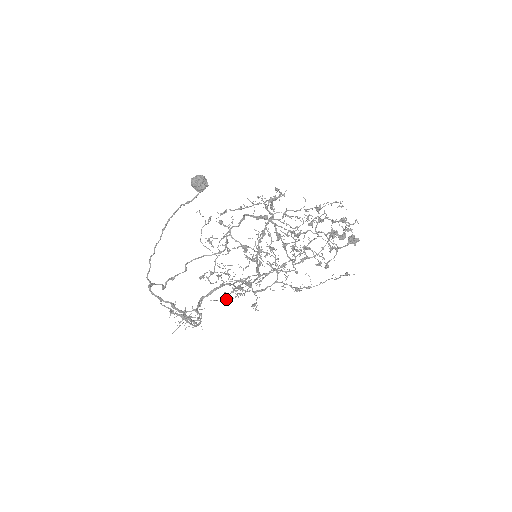
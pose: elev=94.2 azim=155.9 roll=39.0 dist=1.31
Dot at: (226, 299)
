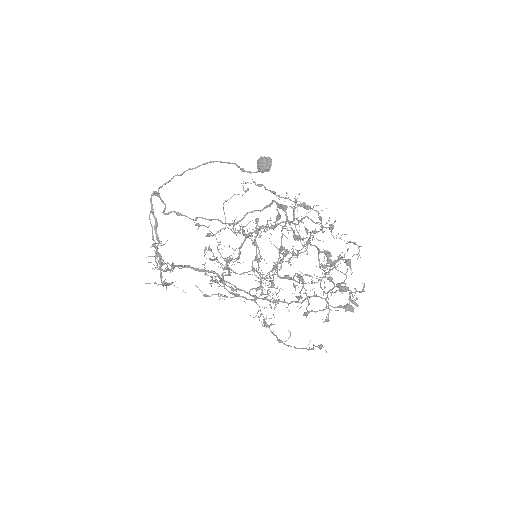
Dot at: (208, 295)
